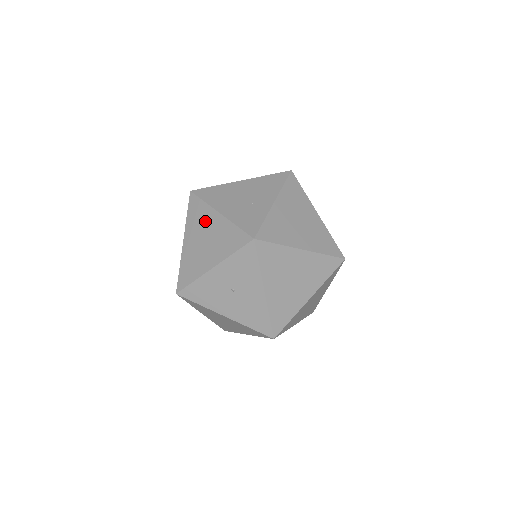
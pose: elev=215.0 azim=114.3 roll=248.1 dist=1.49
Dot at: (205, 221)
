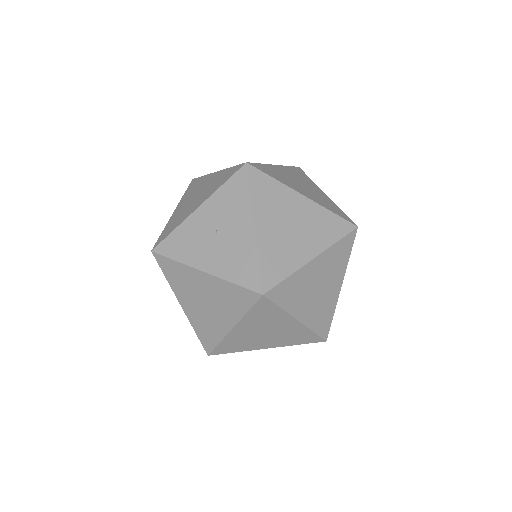
Dot at: (200, 185)
